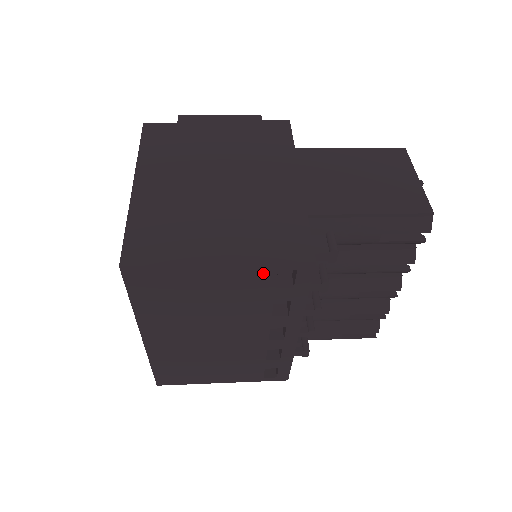
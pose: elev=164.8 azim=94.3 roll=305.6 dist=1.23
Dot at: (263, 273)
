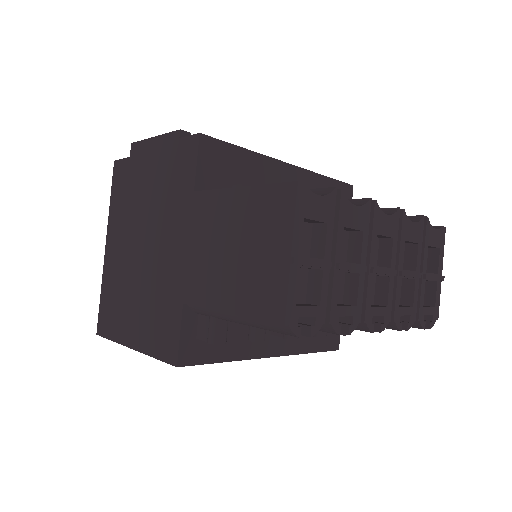
Dot at: occluded
